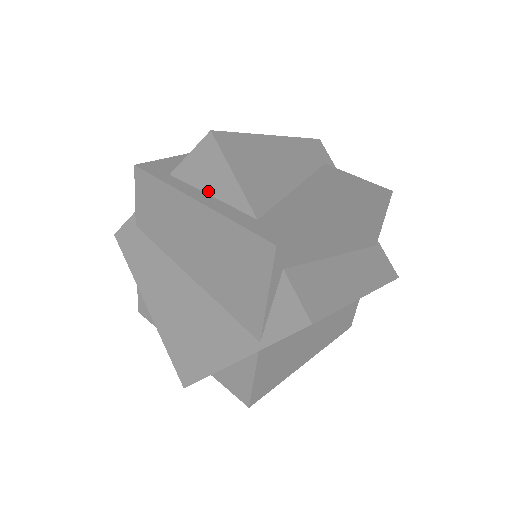
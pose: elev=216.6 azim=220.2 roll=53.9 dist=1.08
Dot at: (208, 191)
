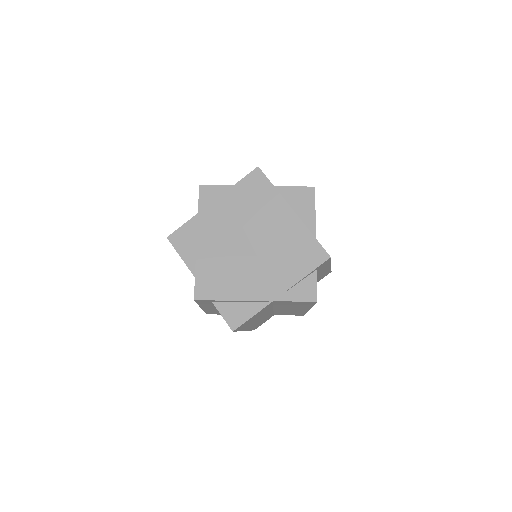
Dot at: (294, 210)
